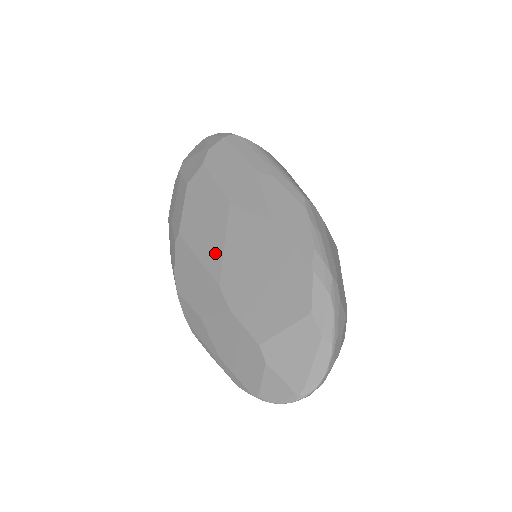
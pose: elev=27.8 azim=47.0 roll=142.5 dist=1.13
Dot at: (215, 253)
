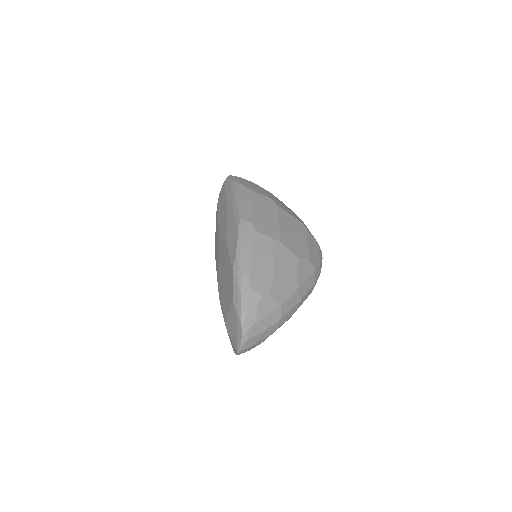
Dot at: occluded
